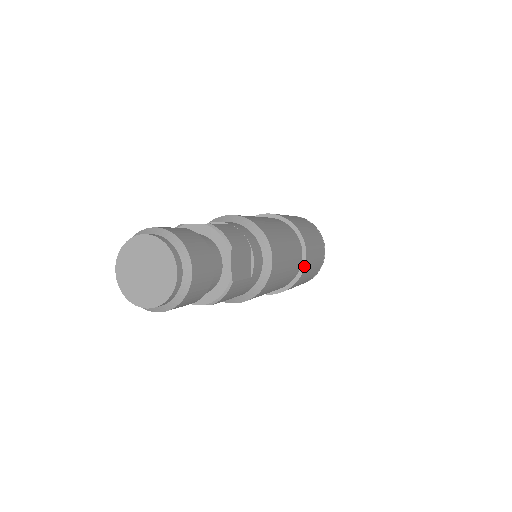
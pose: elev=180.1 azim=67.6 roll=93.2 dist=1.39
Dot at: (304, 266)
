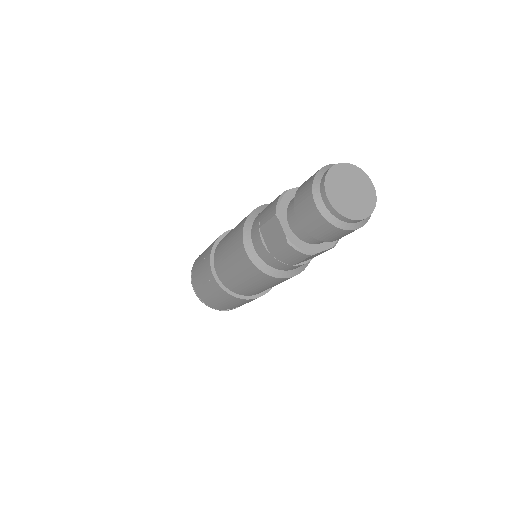
Dot at: occluded
